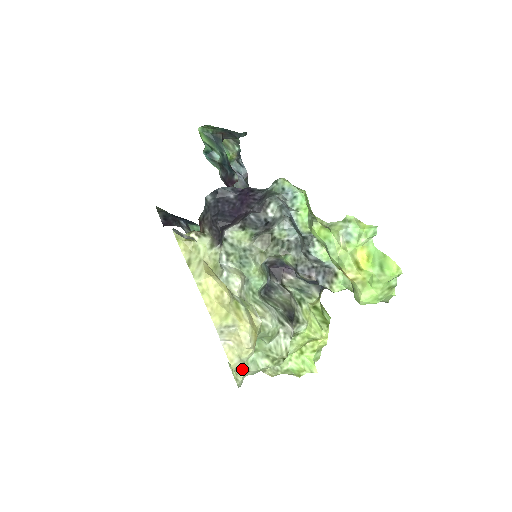
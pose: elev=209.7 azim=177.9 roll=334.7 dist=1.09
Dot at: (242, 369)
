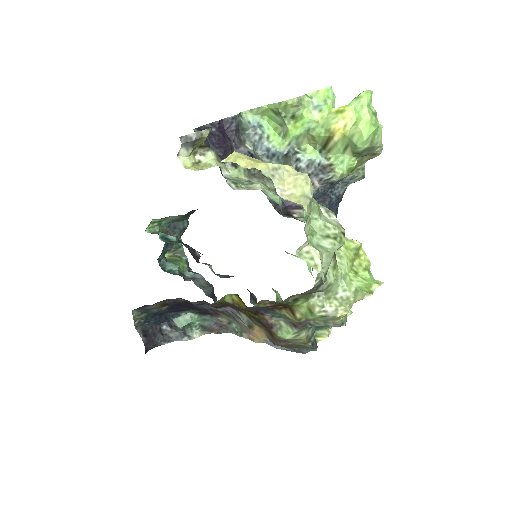
Dot at: (314, 248)
